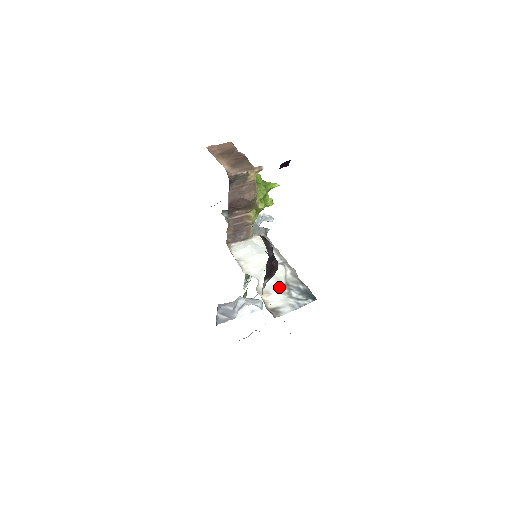
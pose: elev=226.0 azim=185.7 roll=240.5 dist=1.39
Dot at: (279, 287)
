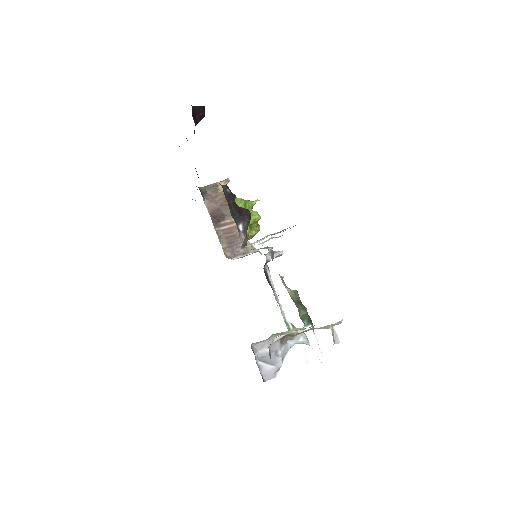
Dot at: occluded
